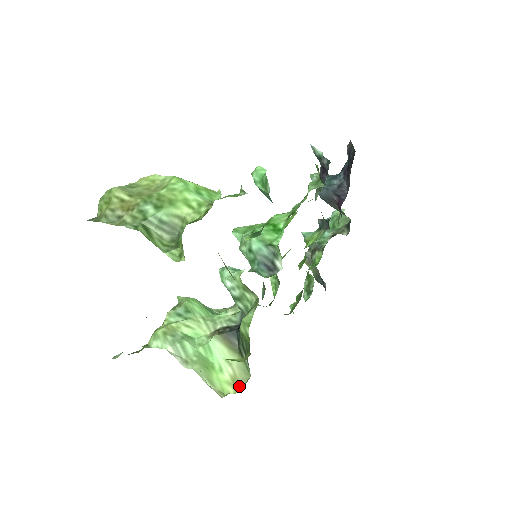
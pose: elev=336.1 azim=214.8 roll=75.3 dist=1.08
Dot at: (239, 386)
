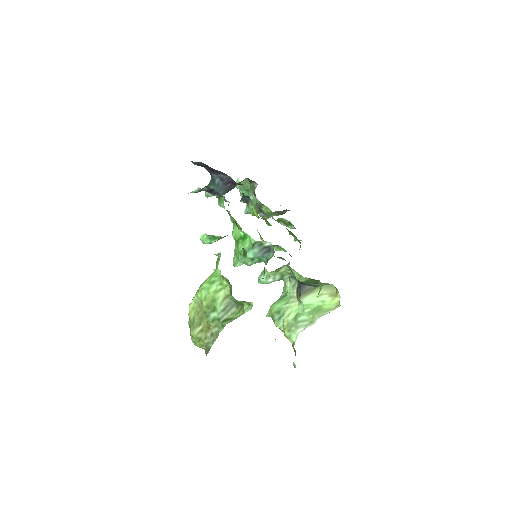
Dot at: (337, 293)
